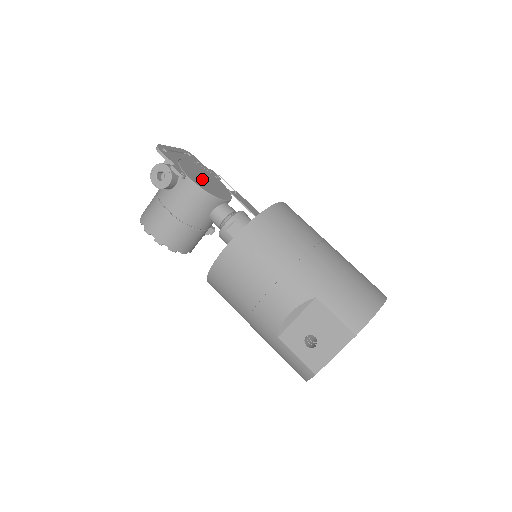
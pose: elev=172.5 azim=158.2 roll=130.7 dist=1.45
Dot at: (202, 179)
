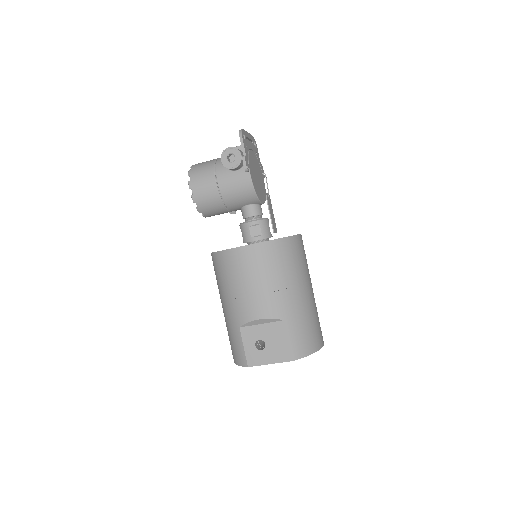
Dot at: (256, 176)
